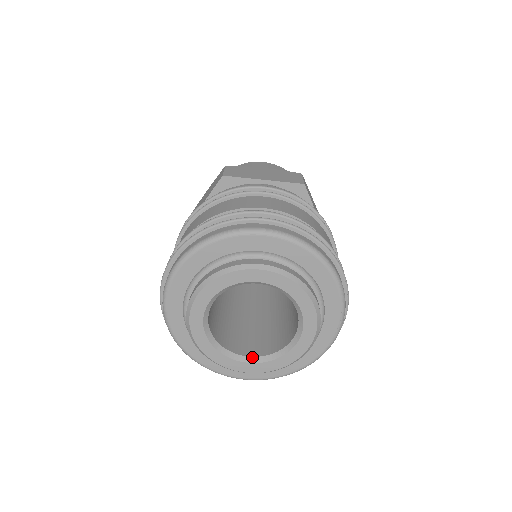
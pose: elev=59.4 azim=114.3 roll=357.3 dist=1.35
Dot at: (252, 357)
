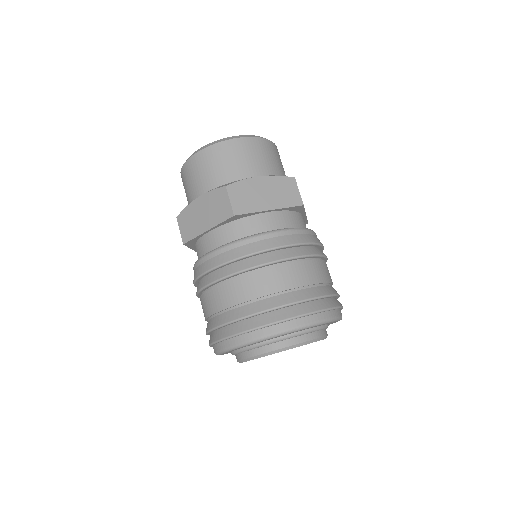
Dot at: occluded
